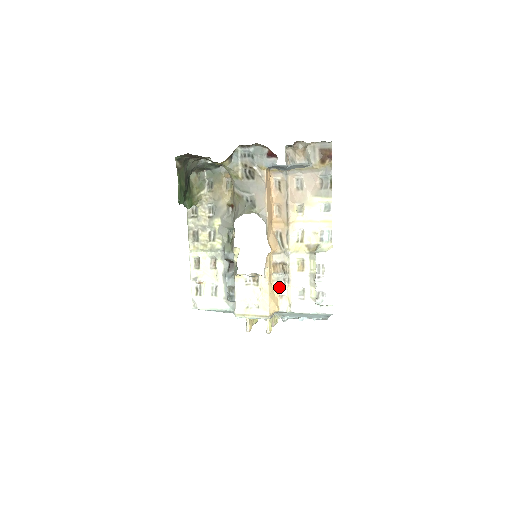
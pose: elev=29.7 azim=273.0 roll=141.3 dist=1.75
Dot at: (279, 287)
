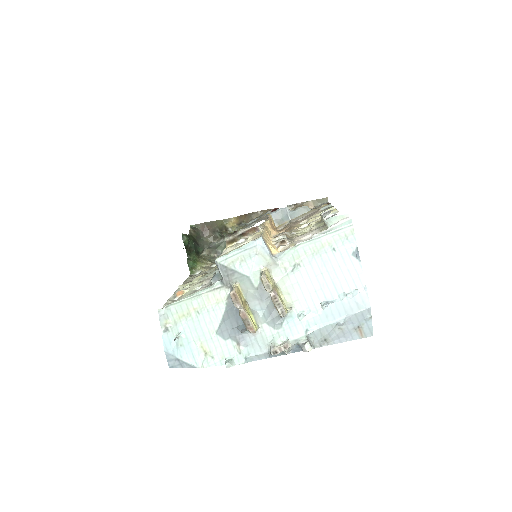
Dot at: (279, 240)
